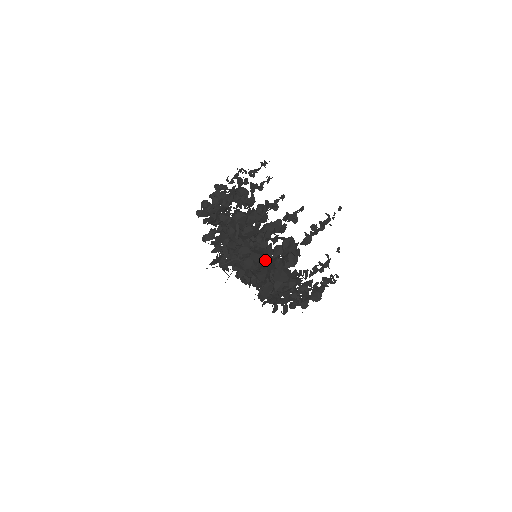
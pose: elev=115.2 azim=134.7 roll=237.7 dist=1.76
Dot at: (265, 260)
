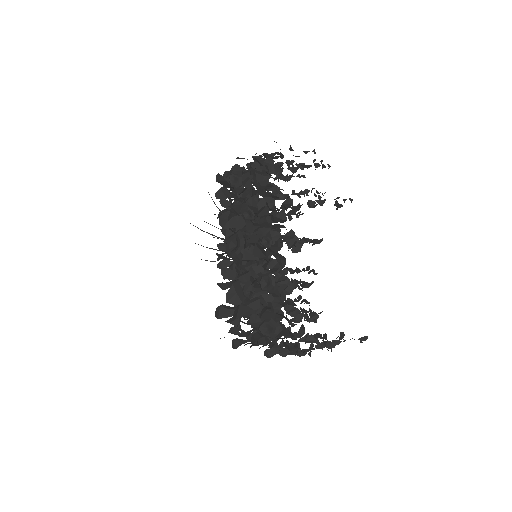
Dot at: occluded
